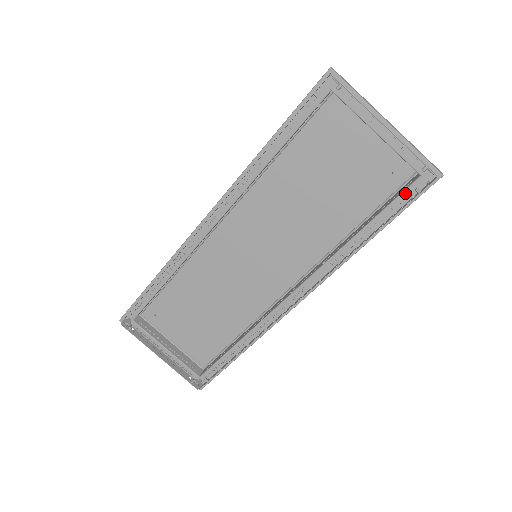
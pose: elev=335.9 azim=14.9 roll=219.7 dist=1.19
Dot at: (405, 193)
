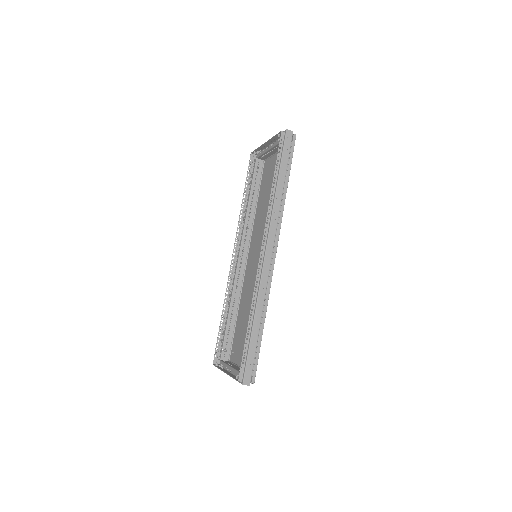
Dot at: occluded
